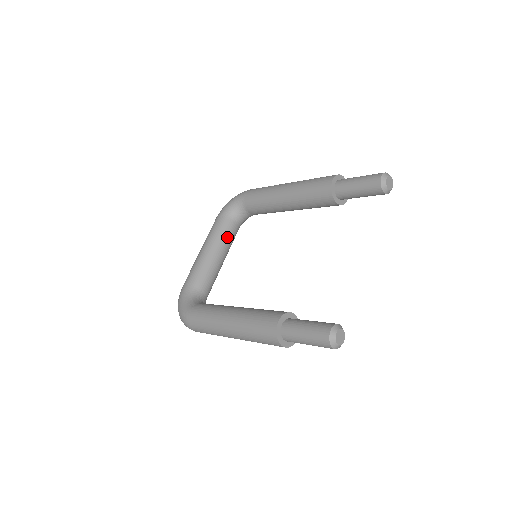
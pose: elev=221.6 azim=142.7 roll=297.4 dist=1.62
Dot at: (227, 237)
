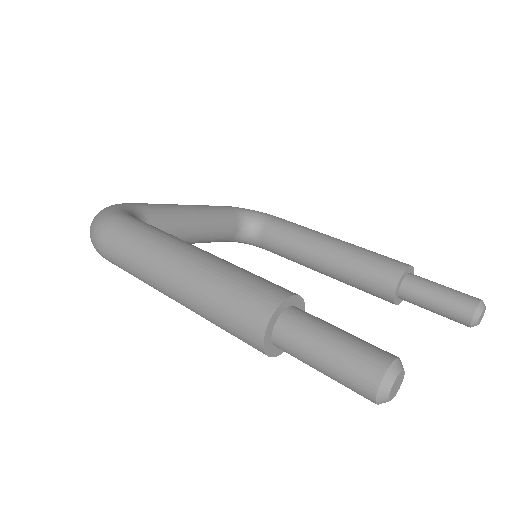
Dot at: (221, 226)
